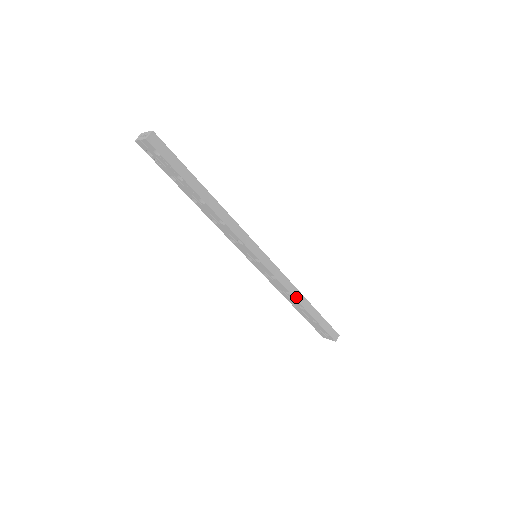
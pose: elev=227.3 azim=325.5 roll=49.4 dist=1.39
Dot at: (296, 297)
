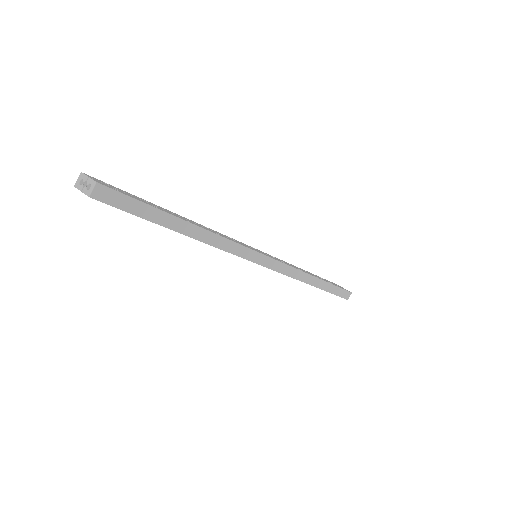
Dot at: (305, 281)
